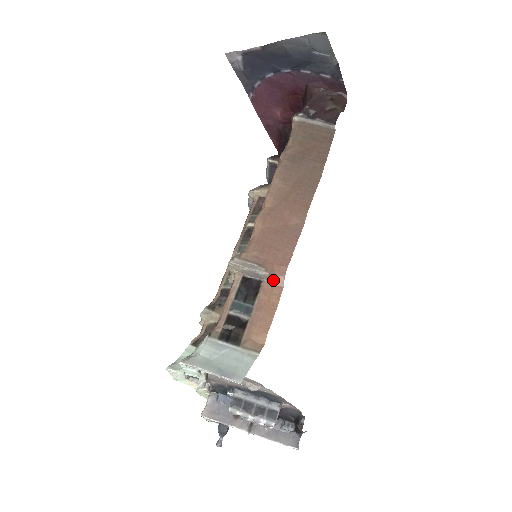
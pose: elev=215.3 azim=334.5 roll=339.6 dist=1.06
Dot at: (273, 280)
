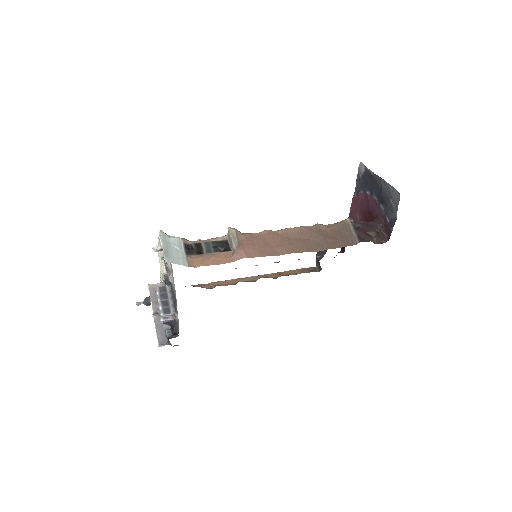
Dot at: (234, 254)
